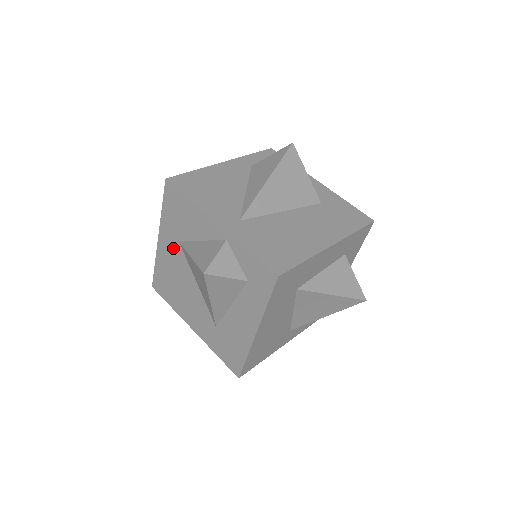
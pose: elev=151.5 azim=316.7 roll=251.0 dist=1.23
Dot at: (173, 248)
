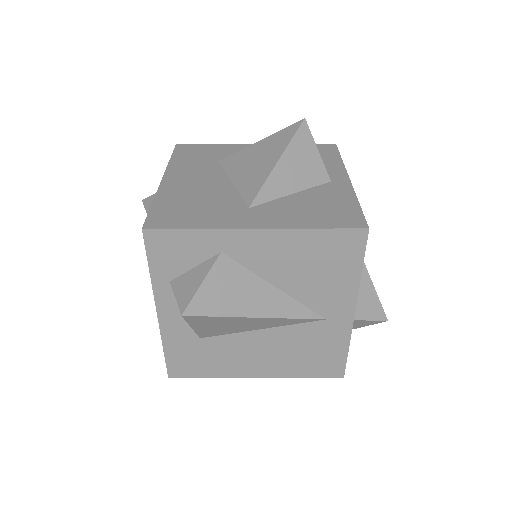
Dot at: occluded
